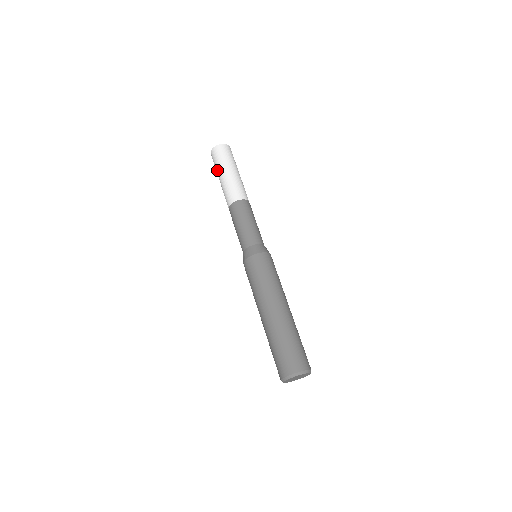
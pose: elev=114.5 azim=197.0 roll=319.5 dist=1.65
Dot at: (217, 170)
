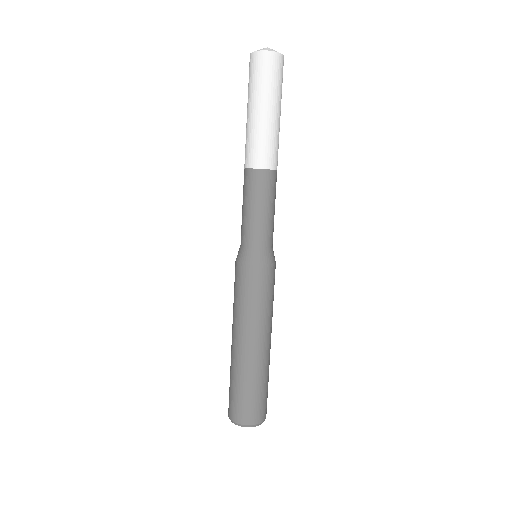
Dot at: (262, 94)
